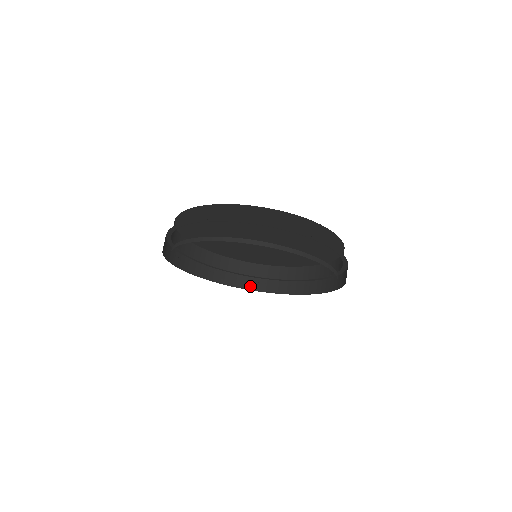
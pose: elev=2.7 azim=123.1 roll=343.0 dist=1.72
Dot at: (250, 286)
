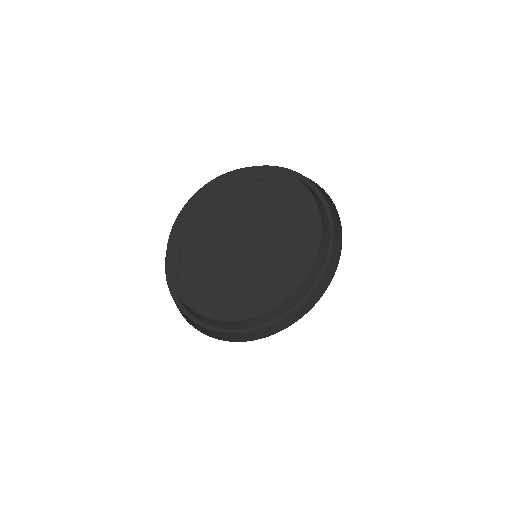
Dot at: (201, 330)
